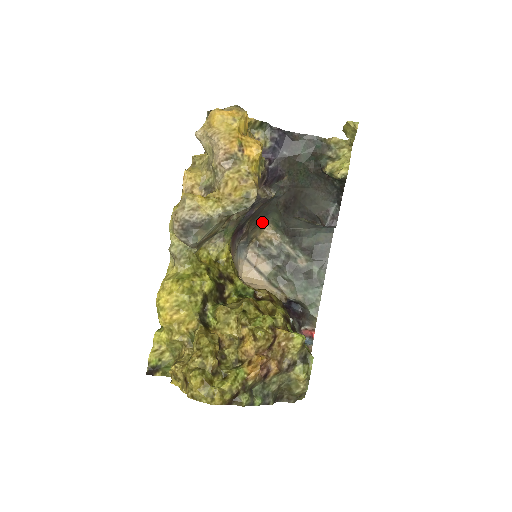
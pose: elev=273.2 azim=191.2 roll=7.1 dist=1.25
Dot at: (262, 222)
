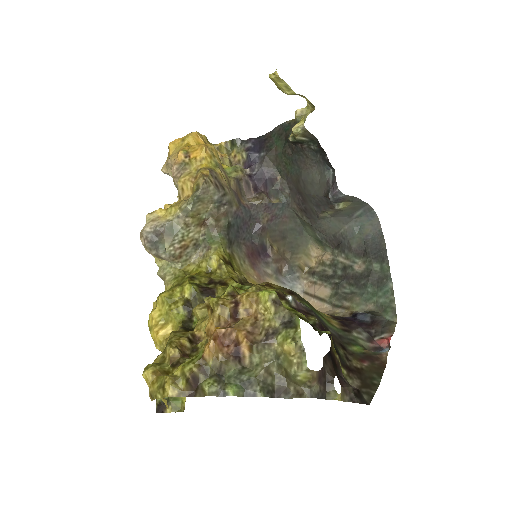
Dot at: (303, 245)
